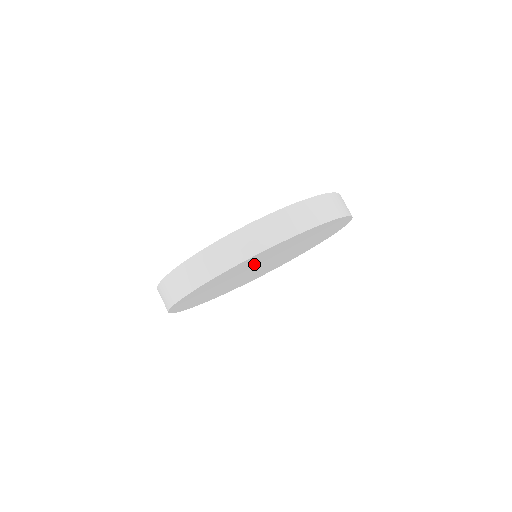
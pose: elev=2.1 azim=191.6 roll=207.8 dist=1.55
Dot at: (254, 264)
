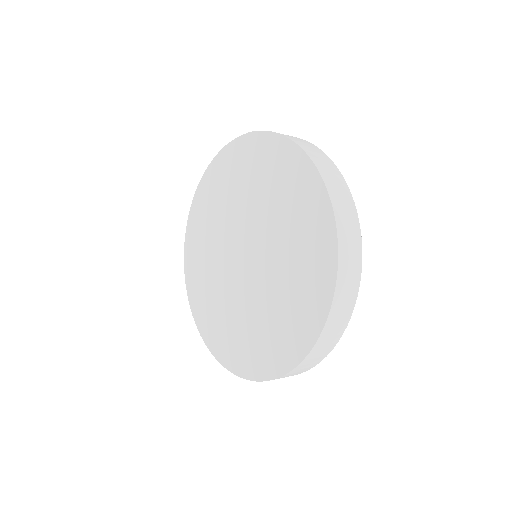
Dot at: occluded
